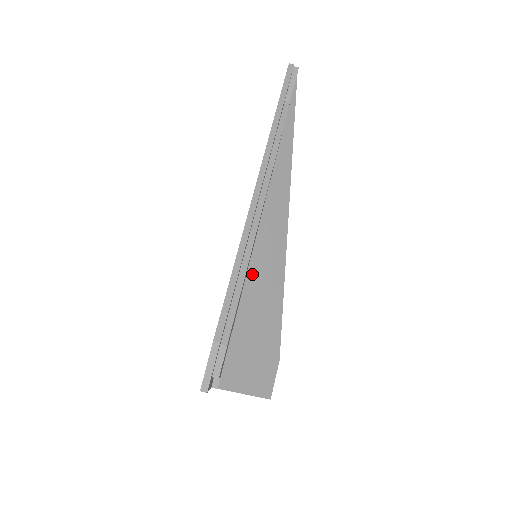
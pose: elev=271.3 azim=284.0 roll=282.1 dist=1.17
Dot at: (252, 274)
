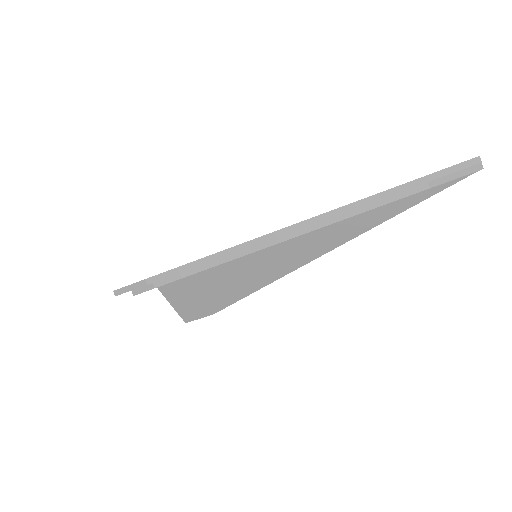
Dot at: (243, 261)
